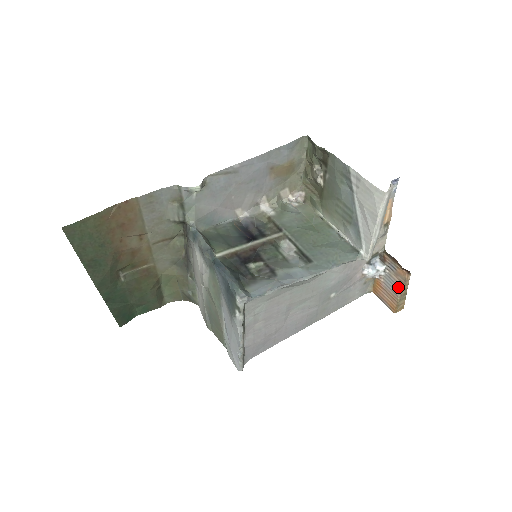
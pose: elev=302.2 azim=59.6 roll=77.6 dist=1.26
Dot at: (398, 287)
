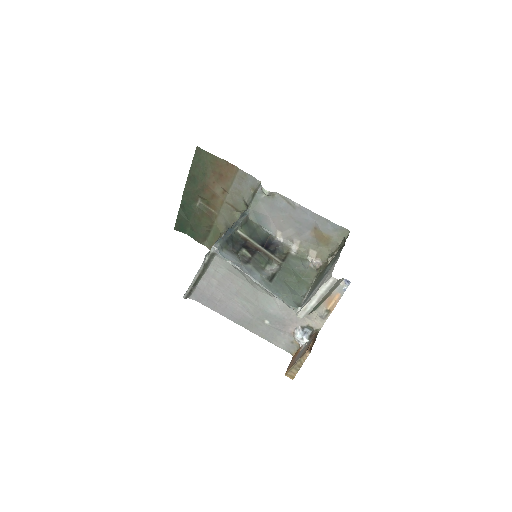
Dot at: (300, 357)
